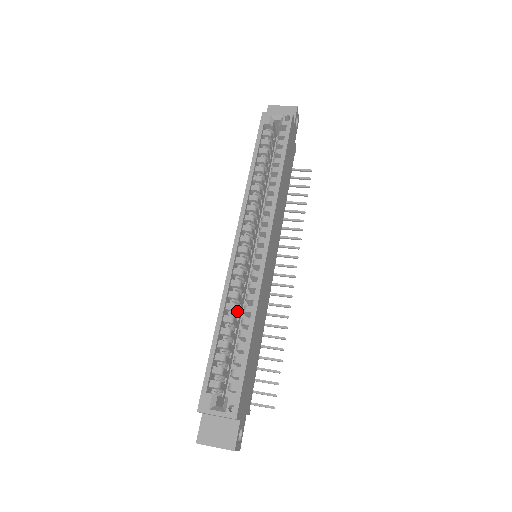
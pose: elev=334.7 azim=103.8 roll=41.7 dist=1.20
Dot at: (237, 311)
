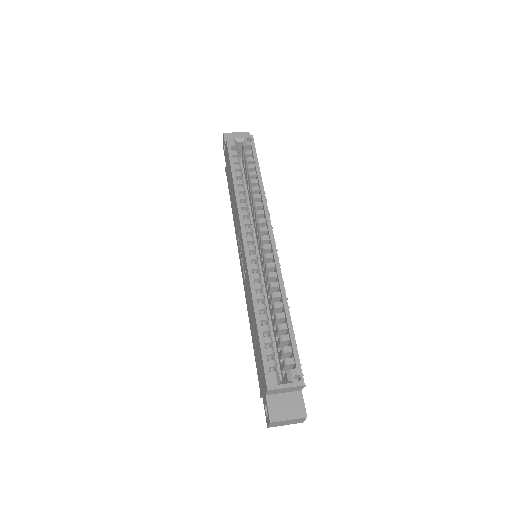
Dot at: (264, 301)
